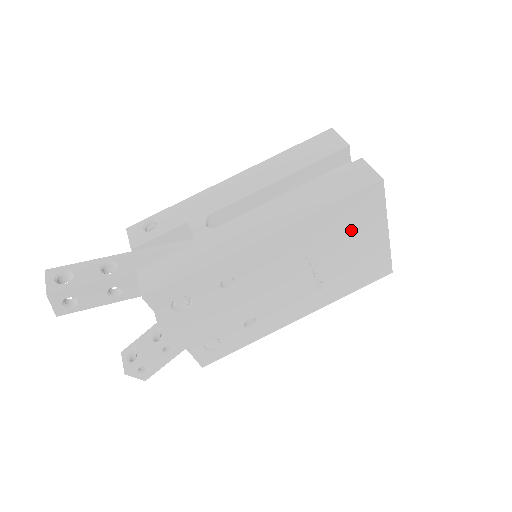
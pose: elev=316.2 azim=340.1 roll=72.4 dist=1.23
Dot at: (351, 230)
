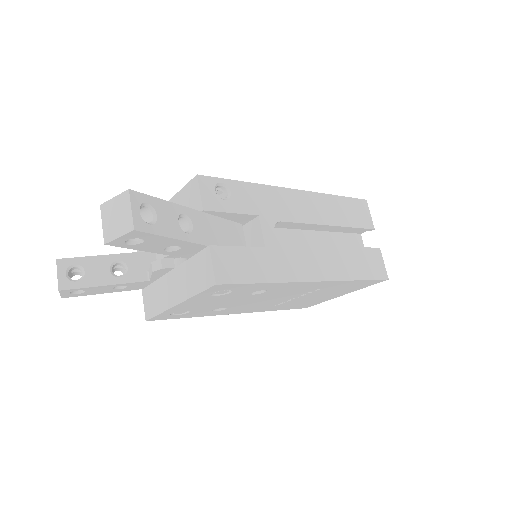
Dot at: (339, 290)
